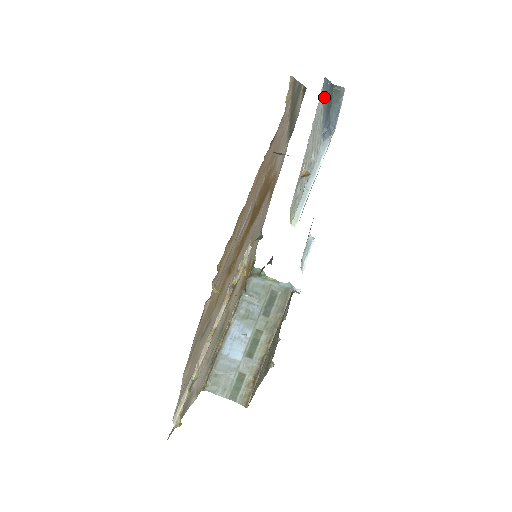
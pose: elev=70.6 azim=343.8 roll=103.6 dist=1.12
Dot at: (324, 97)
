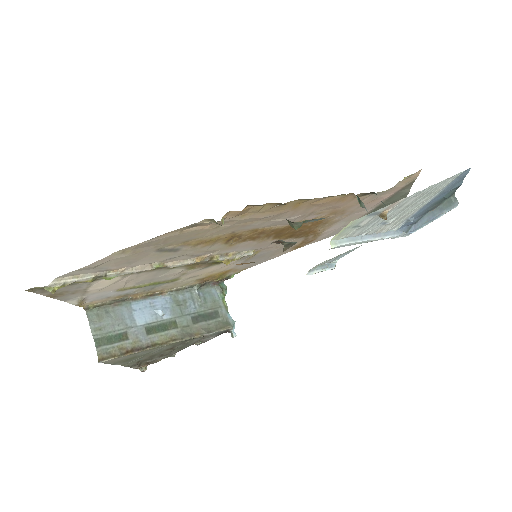
Dot at: (449, 186)
